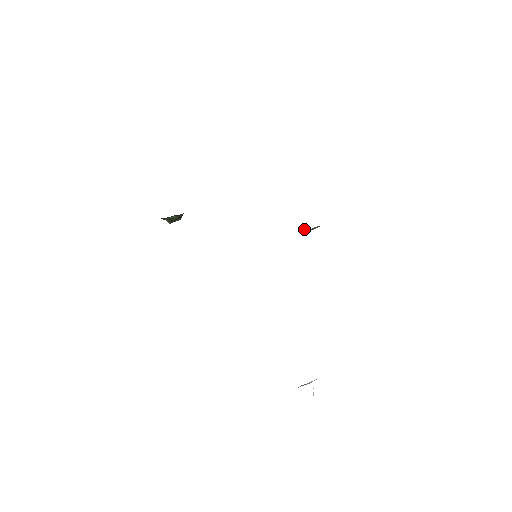
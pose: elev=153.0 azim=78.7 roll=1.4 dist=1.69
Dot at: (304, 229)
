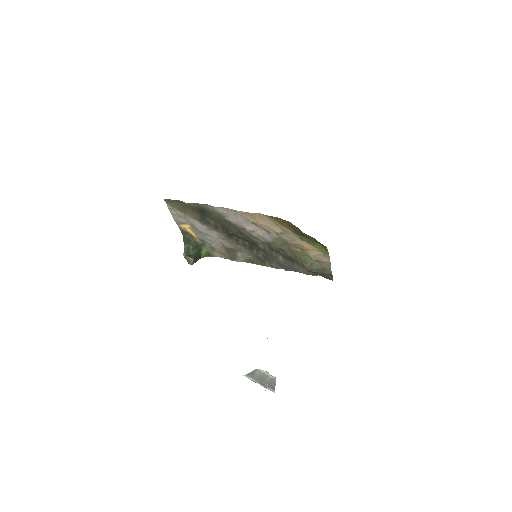
Dot at: (306, 265)
